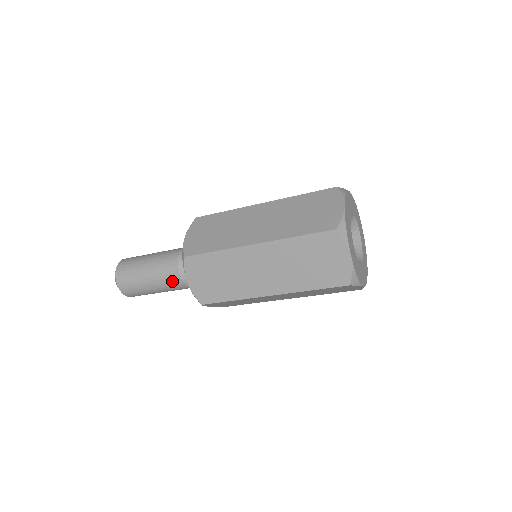
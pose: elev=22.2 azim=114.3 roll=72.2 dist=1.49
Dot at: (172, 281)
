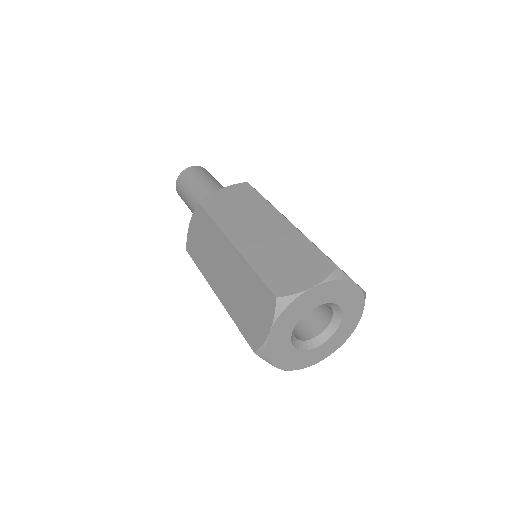
Dot at: occluded
